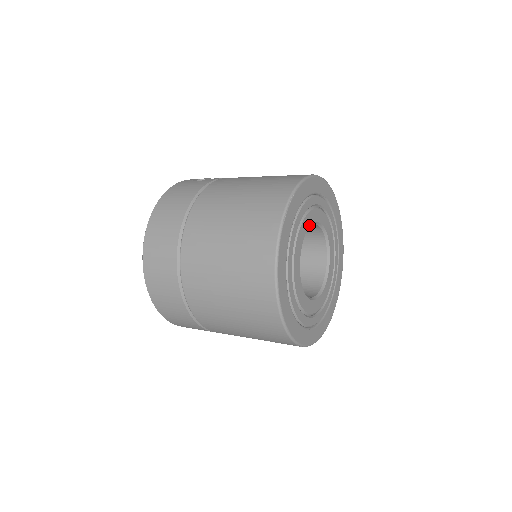
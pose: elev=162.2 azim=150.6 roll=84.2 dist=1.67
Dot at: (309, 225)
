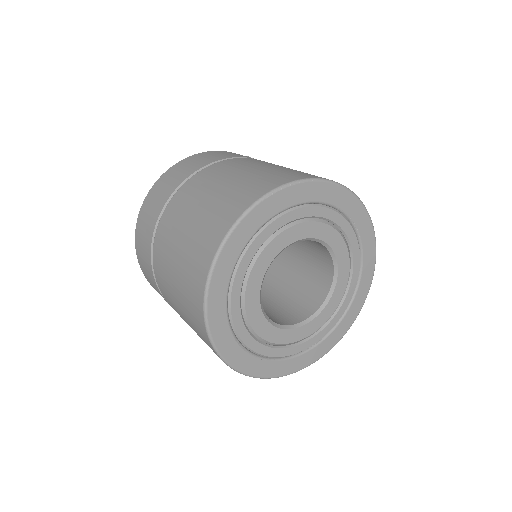
Dot at: (310, 236)
